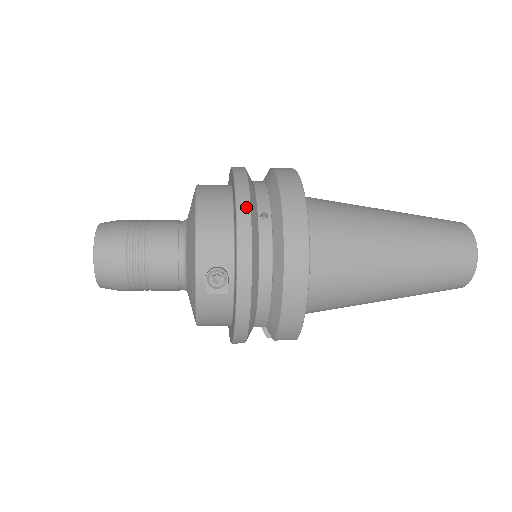
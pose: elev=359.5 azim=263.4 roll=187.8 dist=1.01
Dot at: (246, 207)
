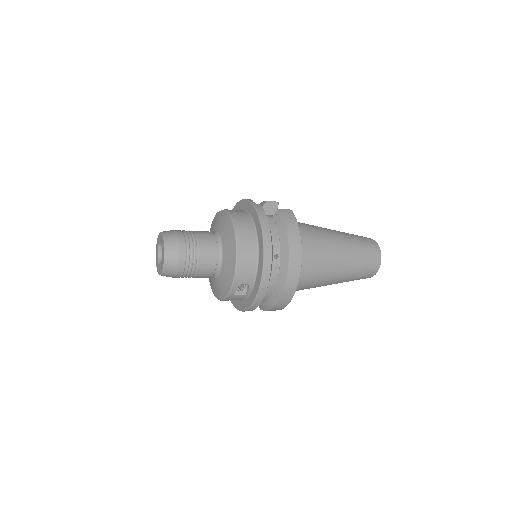
Dot at: (269, 256)
